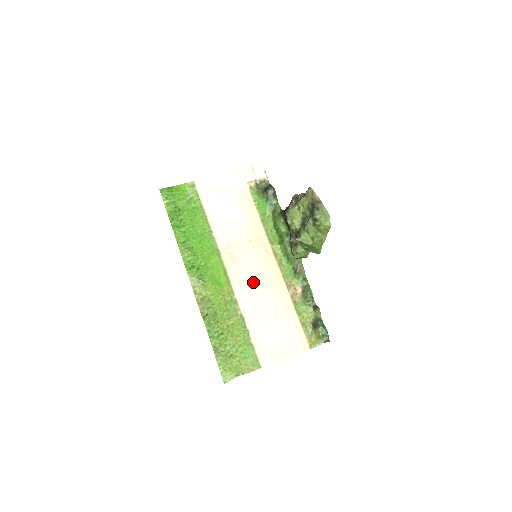
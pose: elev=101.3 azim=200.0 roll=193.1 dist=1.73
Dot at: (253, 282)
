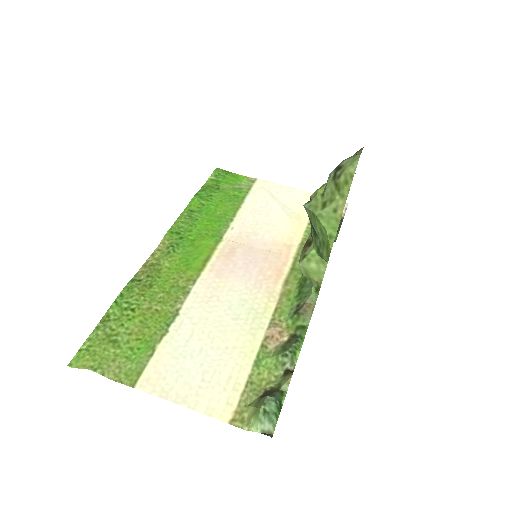
Dot at: (230, 289)
